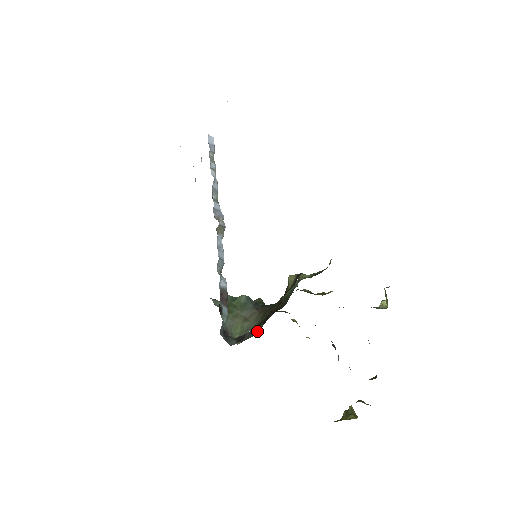
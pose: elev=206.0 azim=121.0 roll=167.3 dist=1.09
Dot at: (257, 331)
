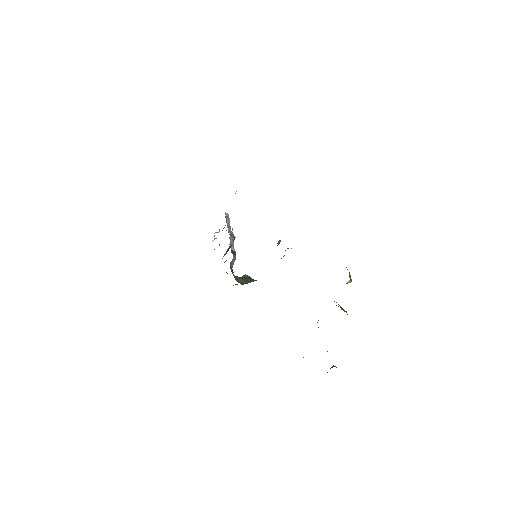
Dot at: occluded
